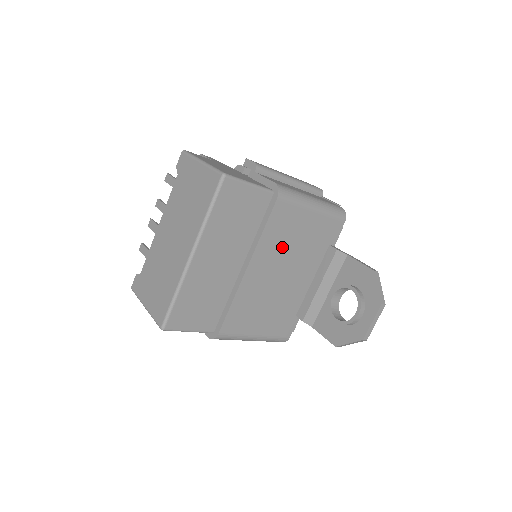
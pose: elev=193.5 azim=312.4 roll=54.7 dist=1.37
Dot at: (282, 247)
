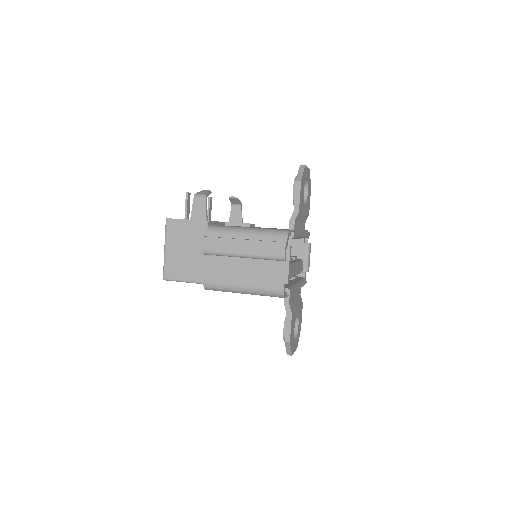
Dot at: occluded
